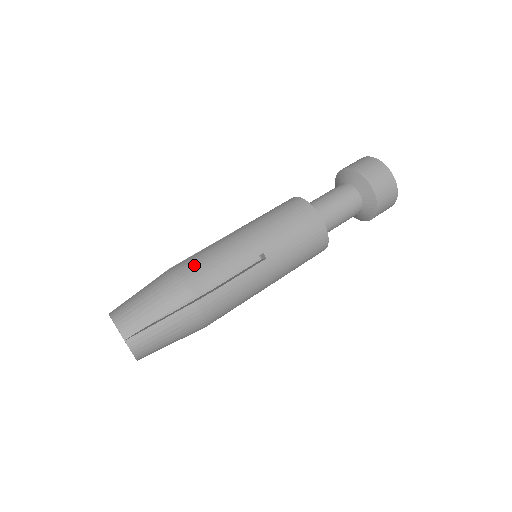
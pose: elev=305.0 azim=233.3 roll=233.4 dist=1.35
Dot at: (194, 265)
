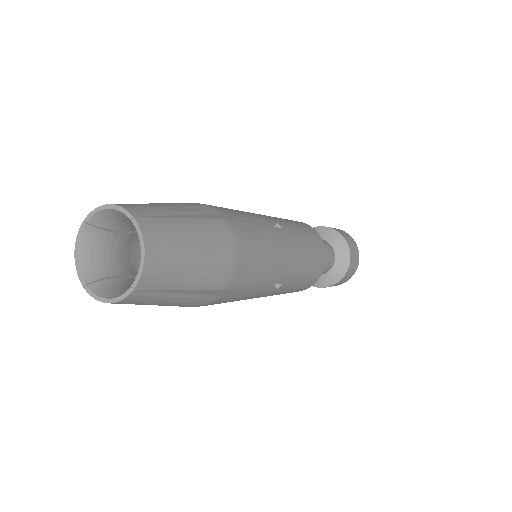
Dot at: occluded
